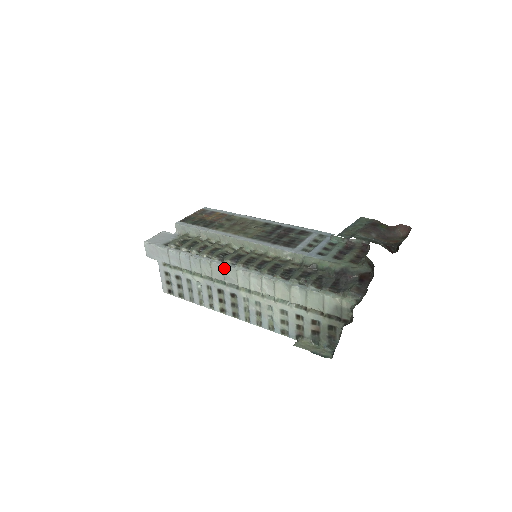
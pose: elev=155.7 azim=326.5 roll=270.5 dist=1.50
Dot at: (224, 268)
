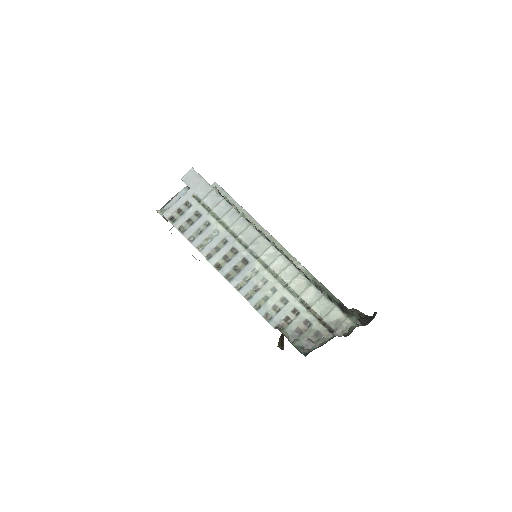
Dot at: (260, 236)
